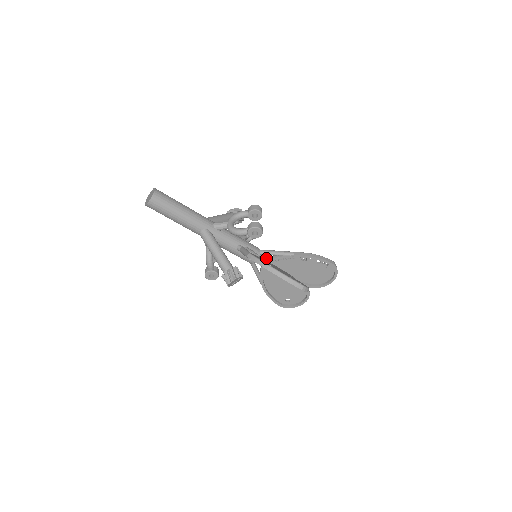
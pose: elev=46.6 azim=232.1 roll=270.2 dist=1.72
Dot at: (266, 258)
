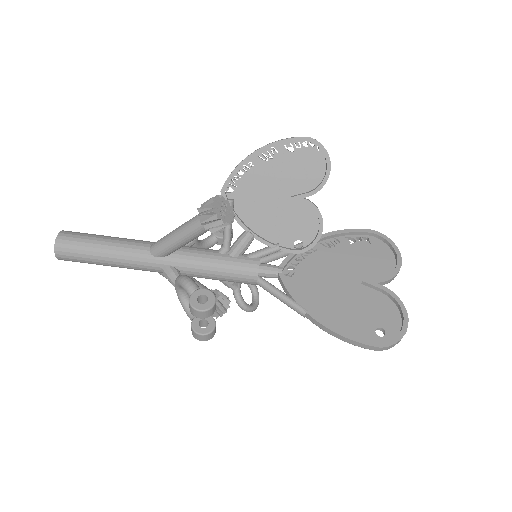
Dot at: occluded
